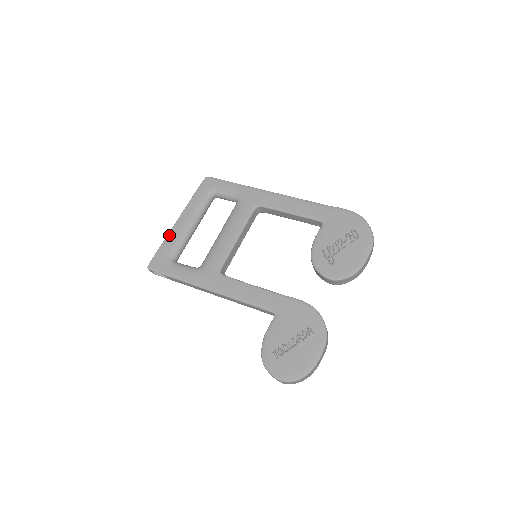
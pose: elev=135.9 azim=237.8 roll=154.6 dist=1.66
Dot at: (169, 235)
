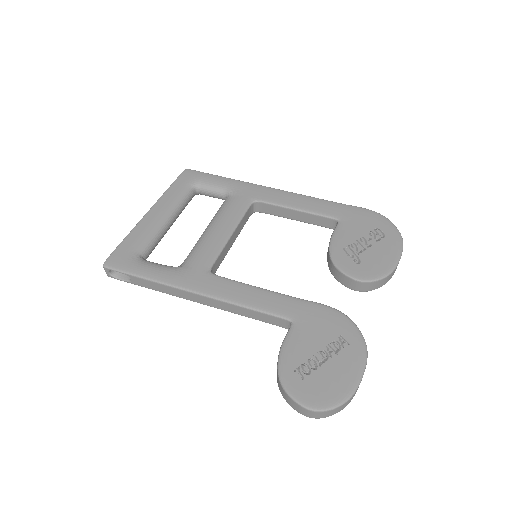
Dot at: (136, 227)
